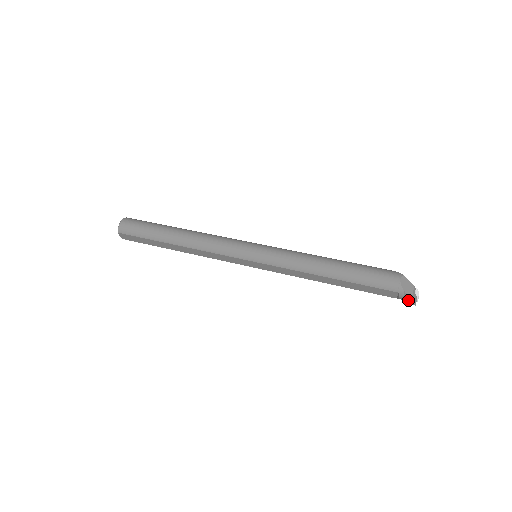
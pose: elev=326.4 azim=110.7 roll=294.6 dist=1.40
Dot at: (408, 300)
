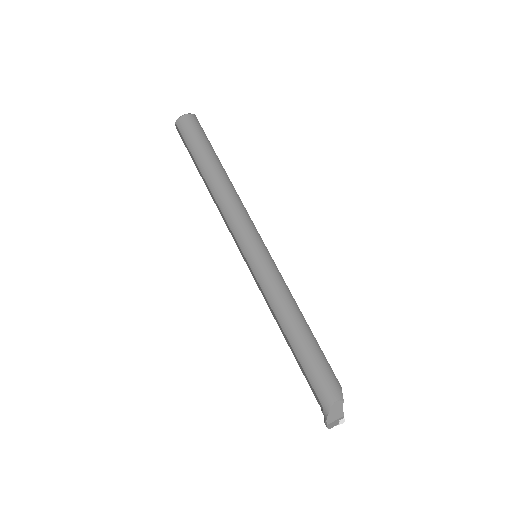
Dot at: (325, 422)
